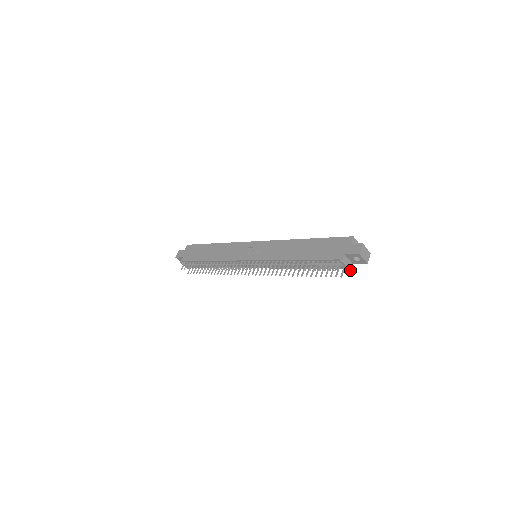
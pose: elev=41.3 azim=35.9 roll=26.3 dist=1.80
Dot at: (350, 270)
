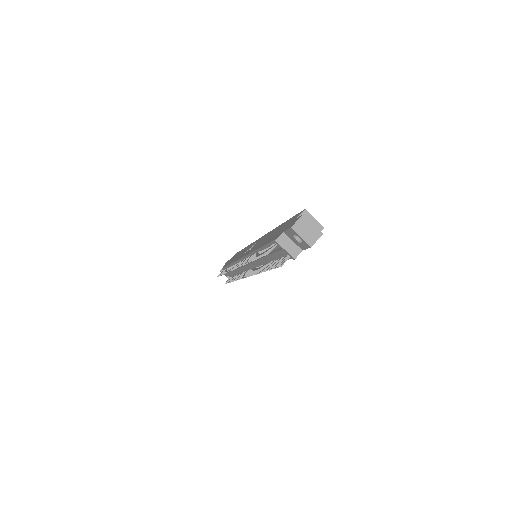
Dot at: (295, 258)
